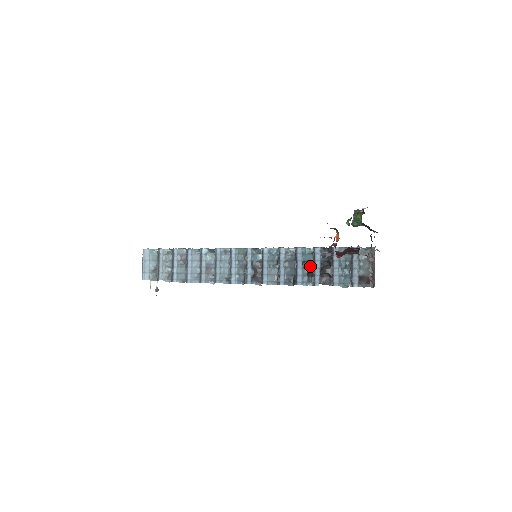
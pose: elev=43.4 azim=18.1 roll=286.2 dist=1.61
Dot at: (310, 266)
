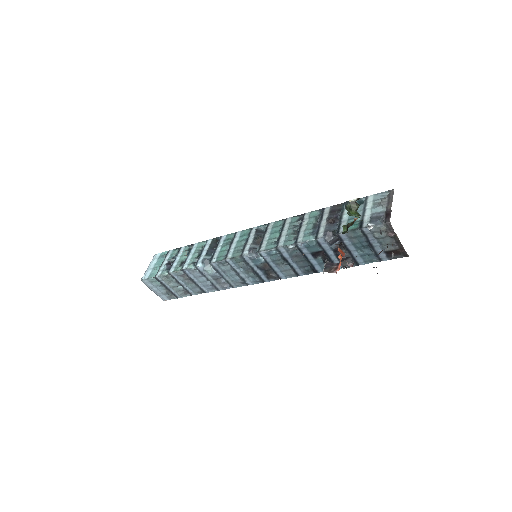
Dot at: (322, 254)
